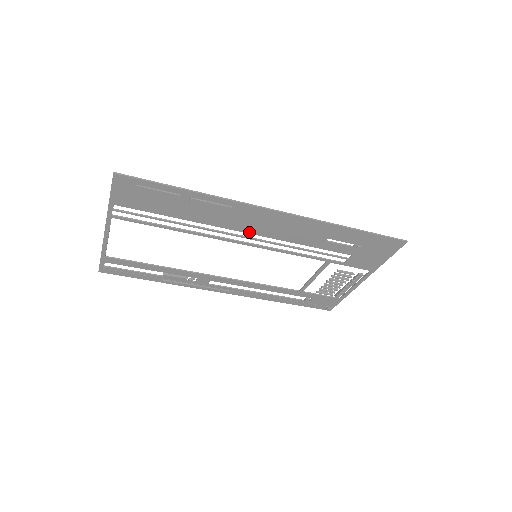
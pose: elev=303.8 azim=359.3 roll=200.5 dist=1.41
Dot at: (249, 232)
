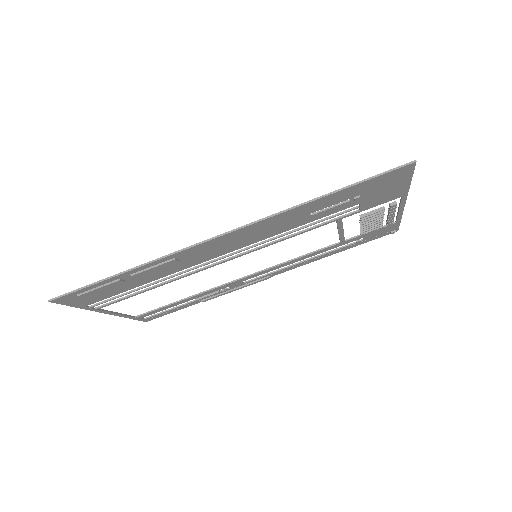
Dot at: (221, 254)
